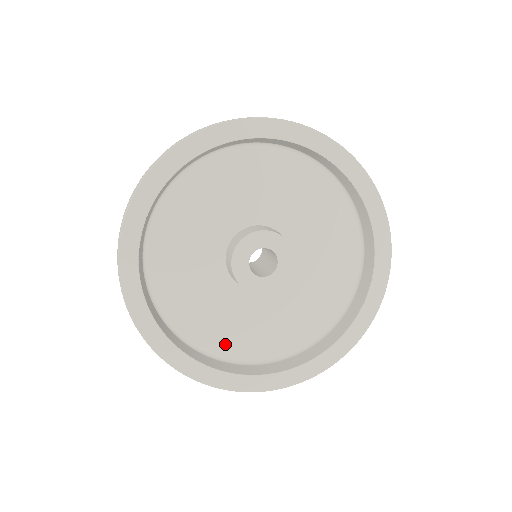
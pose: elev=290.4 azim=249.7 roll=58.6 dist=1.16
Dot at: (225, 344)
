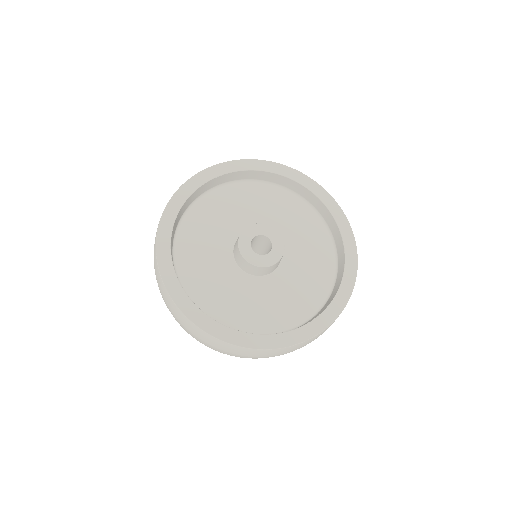
Dot at: (191, 276)
